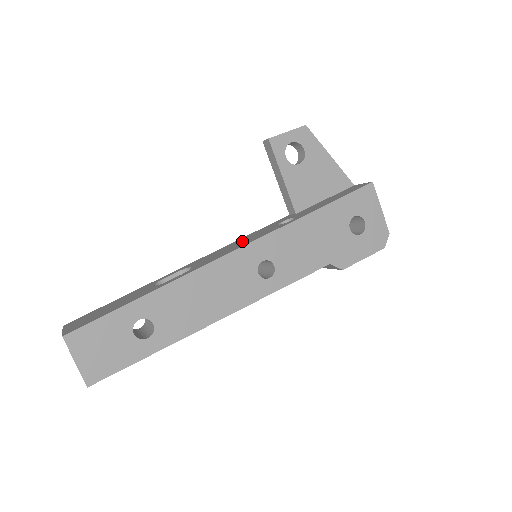
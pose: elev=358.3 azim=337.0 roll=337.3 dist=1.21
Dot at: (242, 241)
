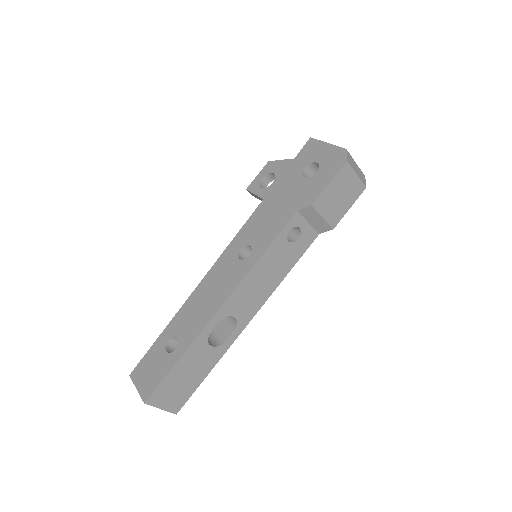
Dot at: occluded
